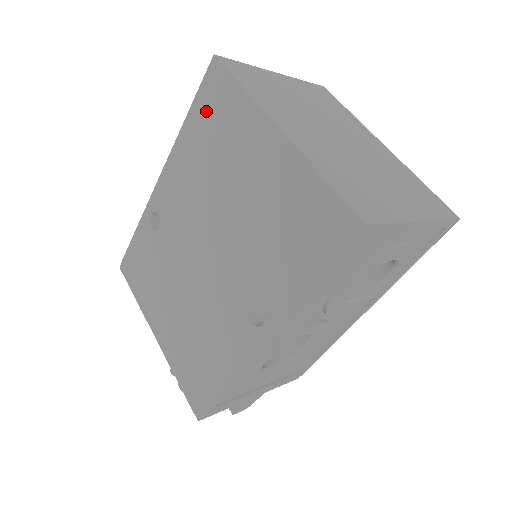
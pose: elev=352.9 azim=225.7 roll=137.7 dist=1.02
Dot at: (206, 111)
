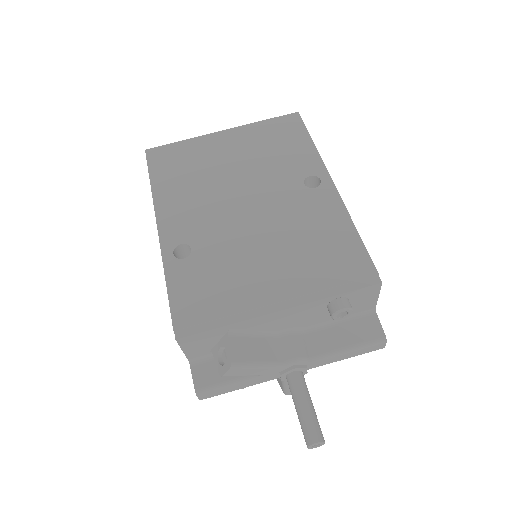
Dot at: (165, 167)
